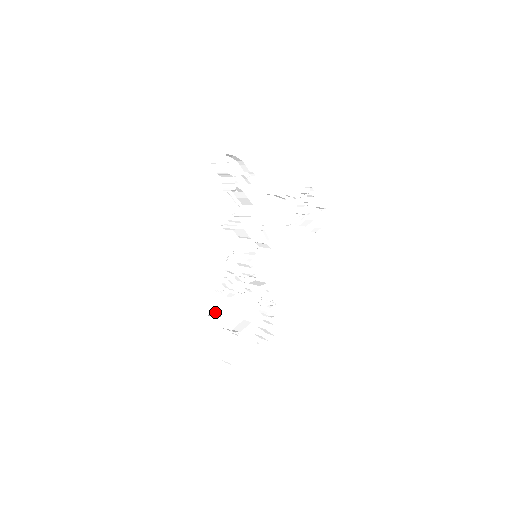
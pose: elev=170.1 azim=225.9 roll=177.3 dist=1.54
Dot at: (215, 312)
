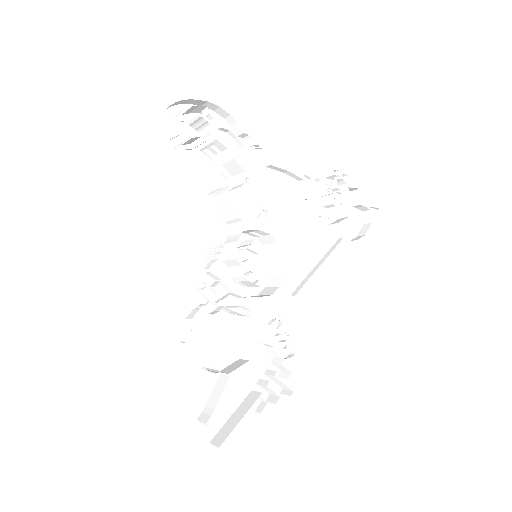
Dot at: (188, 338)
